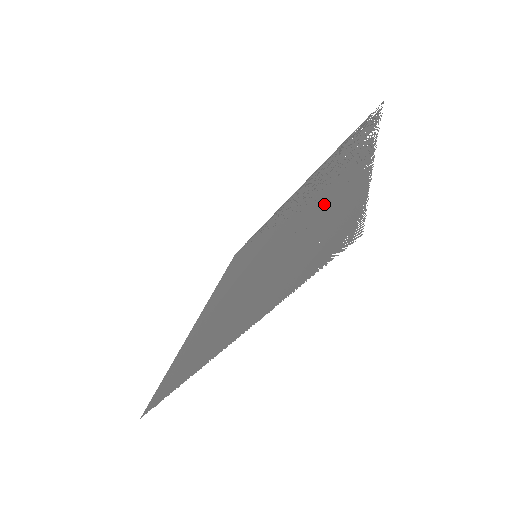
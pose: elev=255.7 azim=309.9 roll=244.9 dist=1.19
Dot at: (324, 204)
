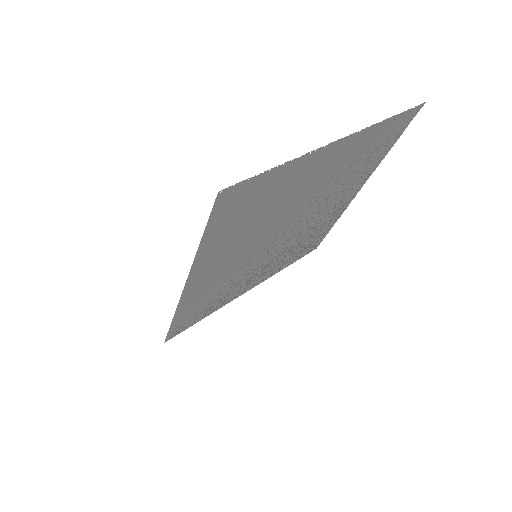
Dot at: (341, 192)
